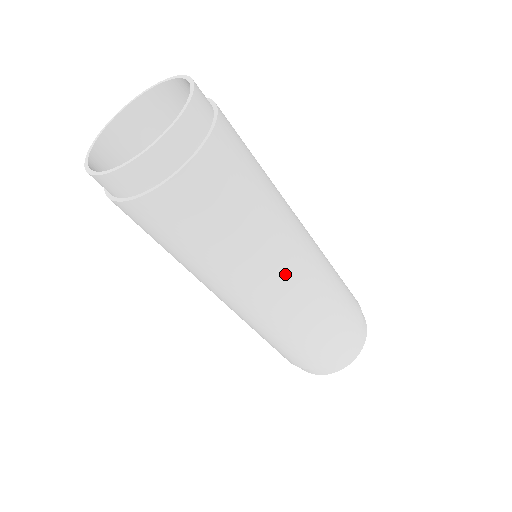
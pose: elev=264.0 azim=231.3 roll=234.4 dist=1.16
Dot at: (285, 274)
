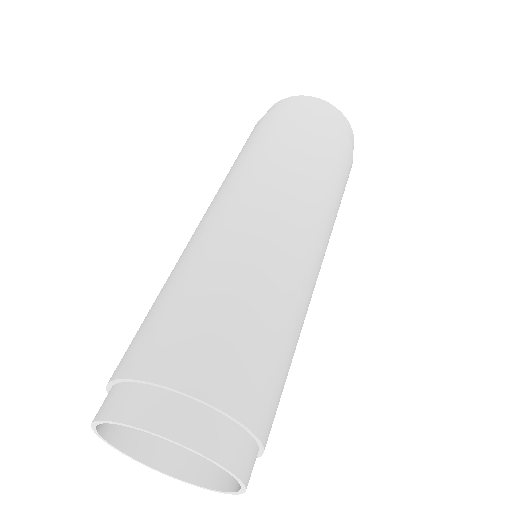
Dot at: (317, 276)
